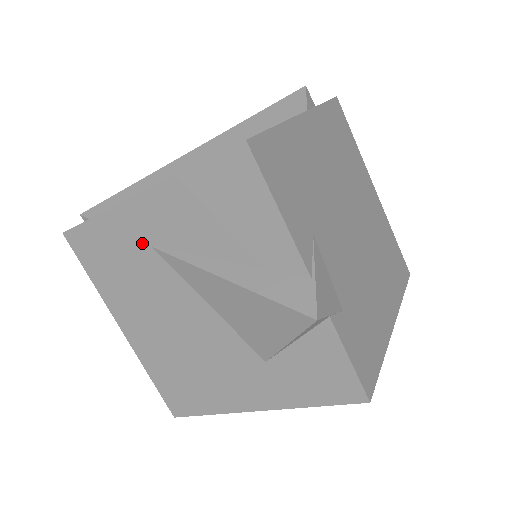
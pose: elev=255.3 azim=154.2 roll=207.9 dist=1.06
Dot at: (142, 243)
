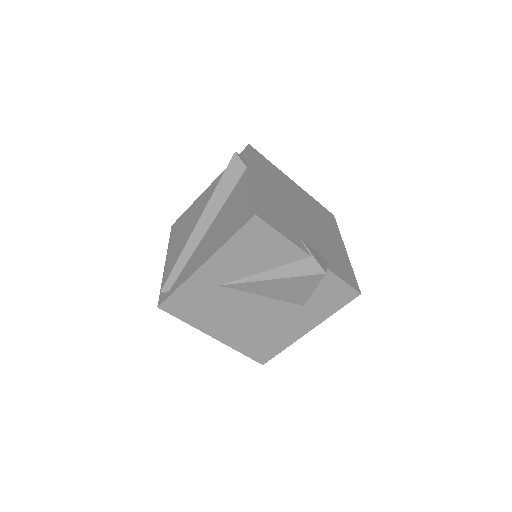
Dot at: (212, 287)
